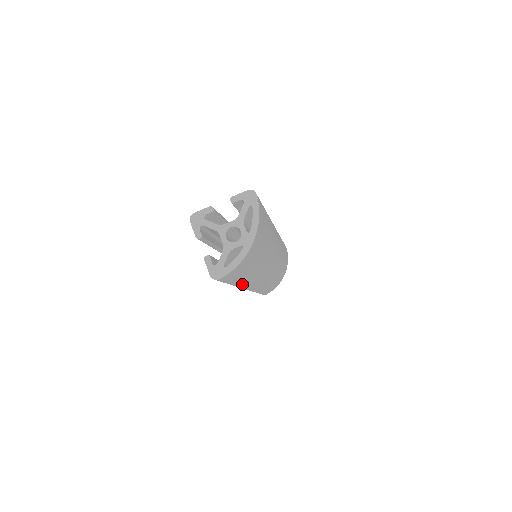
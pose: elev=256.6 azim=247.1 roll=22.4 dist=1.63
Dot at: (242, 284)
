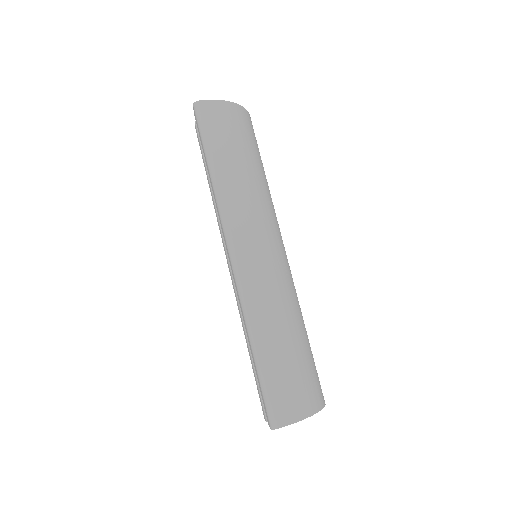
Dot at: (224, 189)
